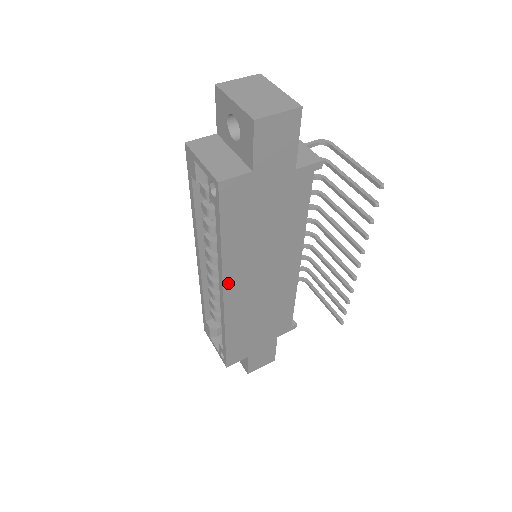
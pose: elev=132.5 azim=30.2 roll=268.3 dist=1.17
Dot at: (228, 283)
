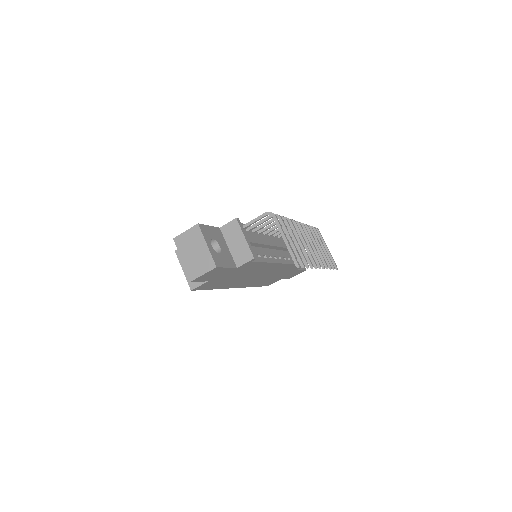
Dot at: (234, 287)
